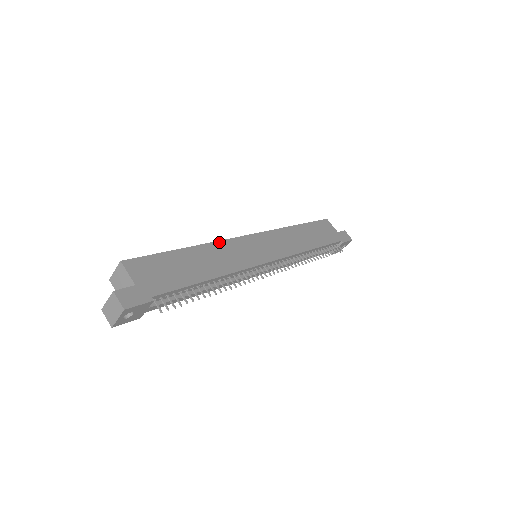
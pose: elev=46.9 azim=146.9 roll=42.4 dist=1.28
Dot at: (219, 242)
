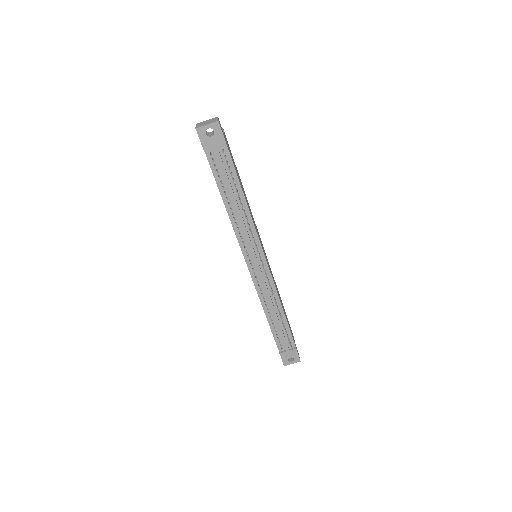
Dot at: occluded
